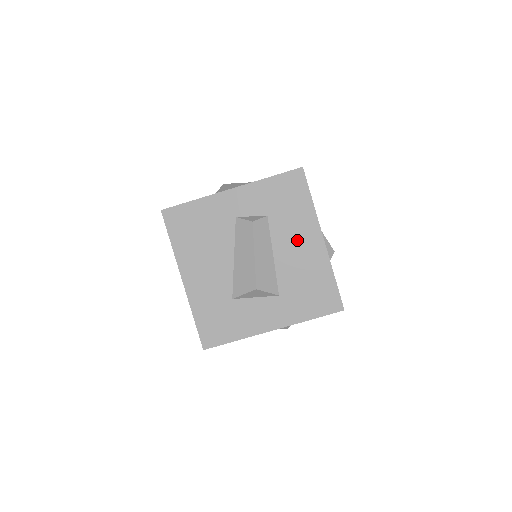
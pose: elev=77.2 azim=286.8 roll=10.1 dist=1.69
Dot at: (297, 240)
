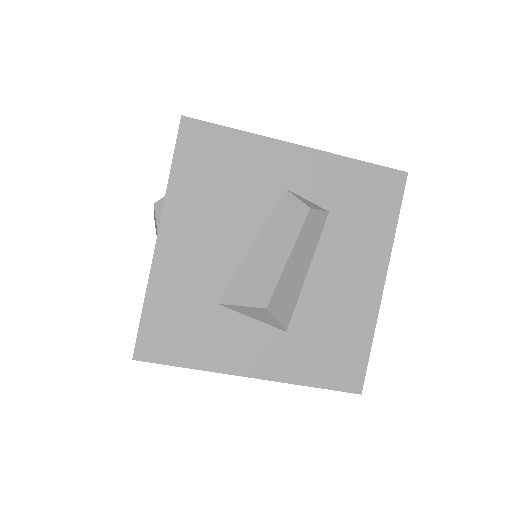
Dot at: (350, 267)
